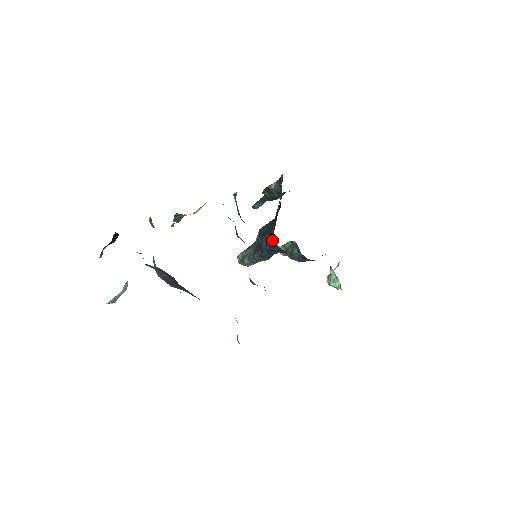
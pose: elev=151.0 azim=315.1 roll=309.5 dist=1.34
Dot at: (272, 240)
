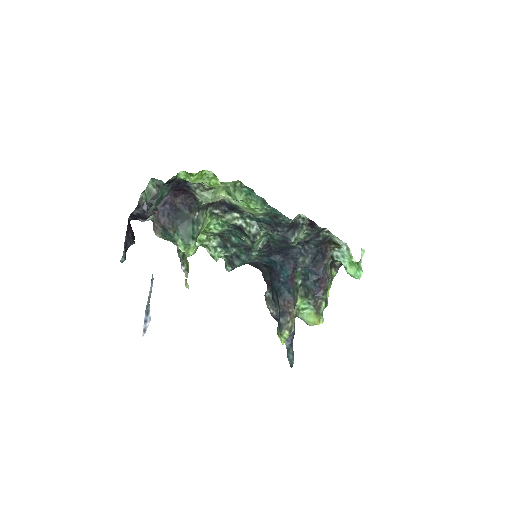
Dot at: (273, 270)
